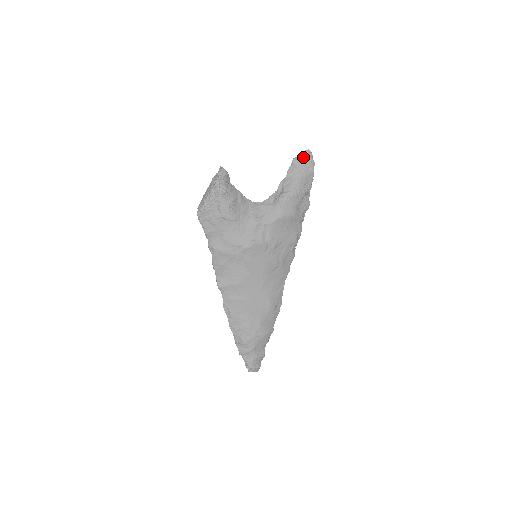
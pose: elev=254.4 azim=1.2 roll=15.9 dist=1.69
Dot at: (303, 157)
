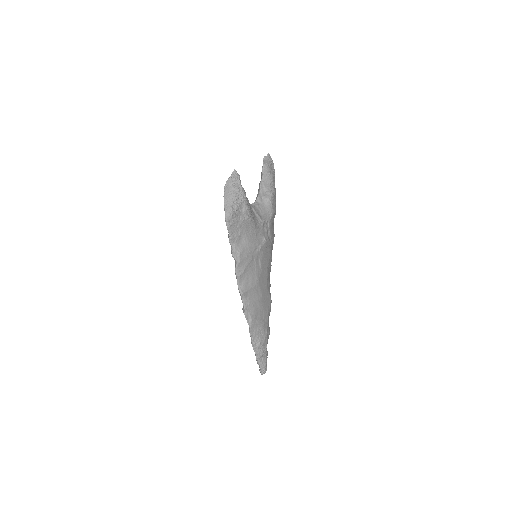
Dot at: (268, 160)
